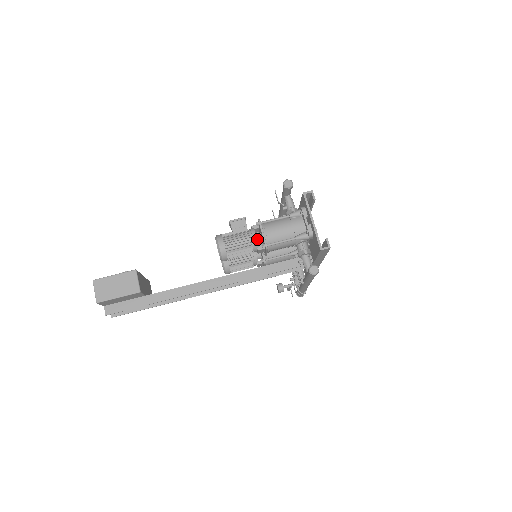
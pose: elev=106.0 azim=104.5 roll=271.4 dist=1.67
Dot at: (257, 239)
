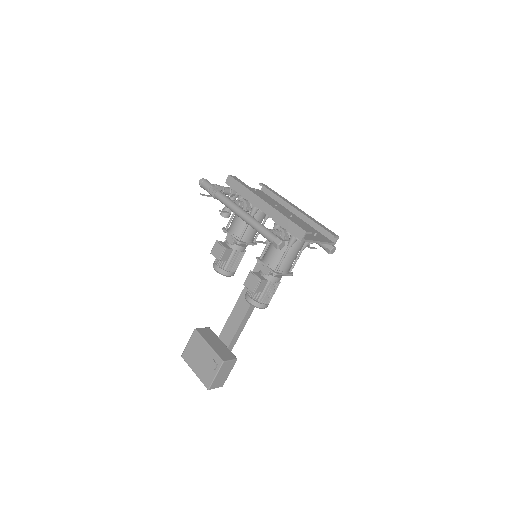
Dot at: occluded
